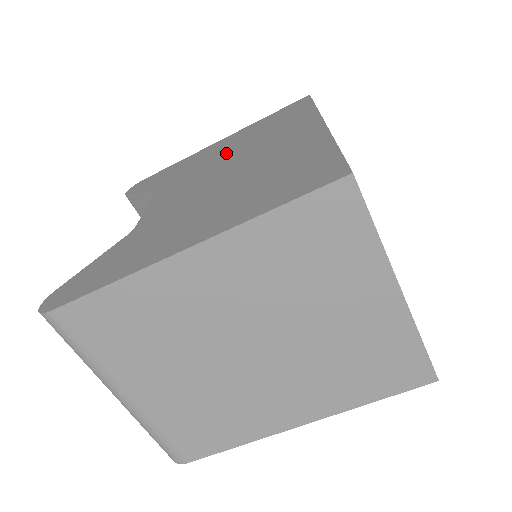
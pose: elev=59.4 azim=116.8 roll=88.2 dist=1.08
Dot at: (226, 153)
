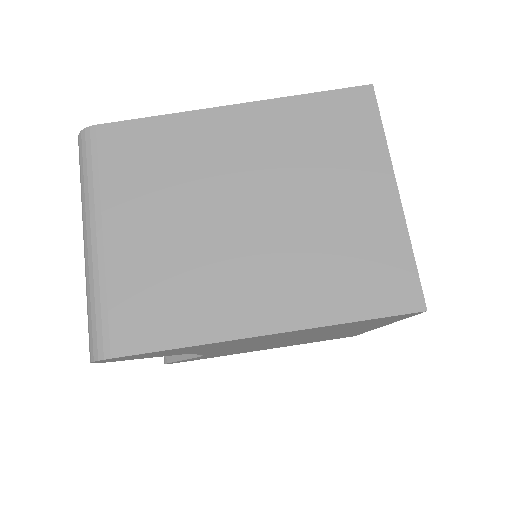
Dot at: occluded
